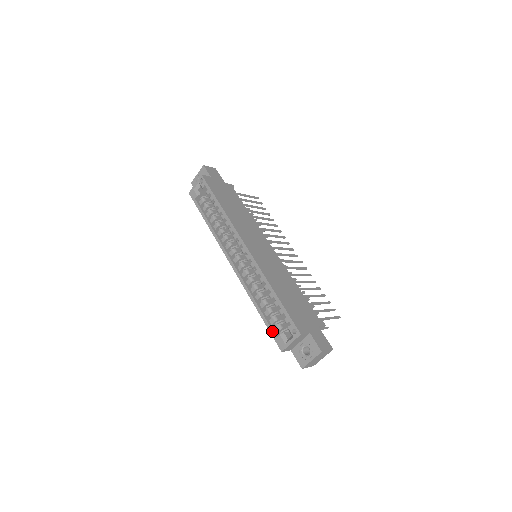
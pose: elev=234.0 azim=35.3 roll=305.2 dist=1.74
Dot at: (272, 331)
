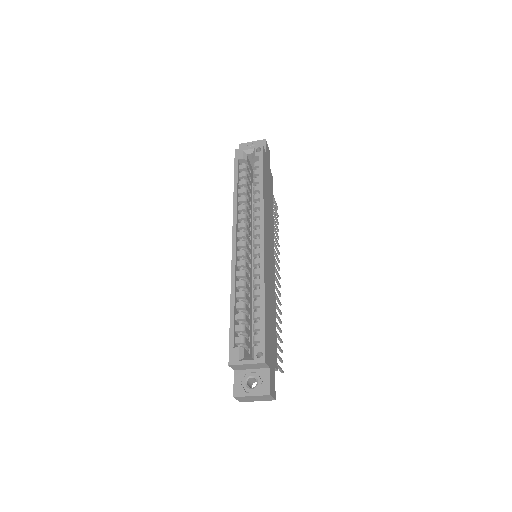
Dot at: (233, 338)
